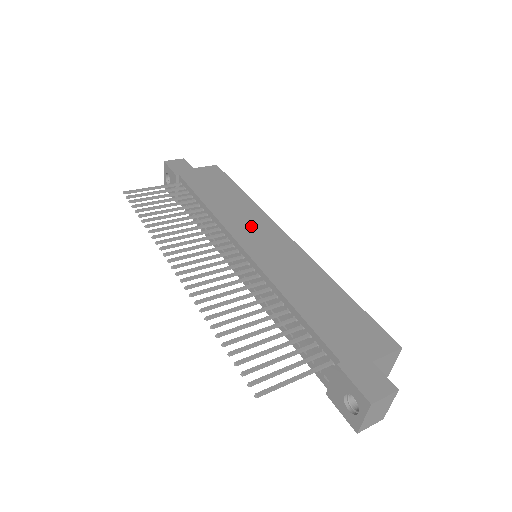
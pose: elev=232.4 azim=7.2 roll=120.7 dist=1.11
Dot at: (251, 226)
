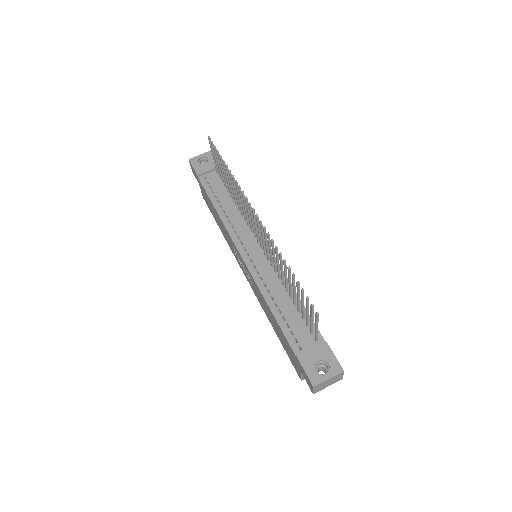
Dot at: occluded
